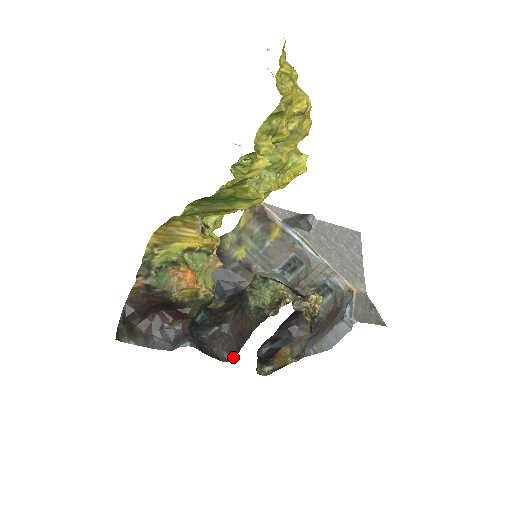
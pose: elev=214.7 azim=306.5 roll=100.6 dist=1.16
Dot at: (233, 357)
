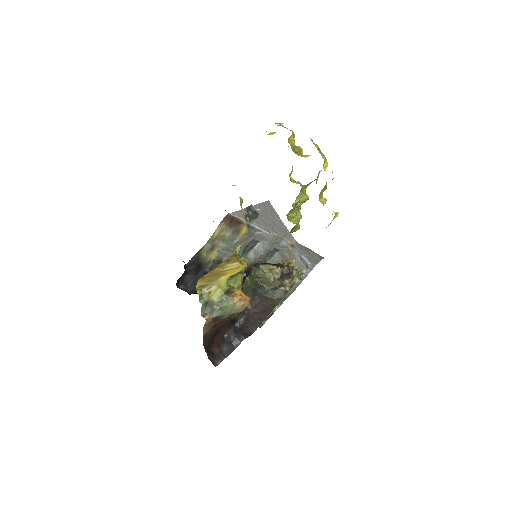
Dot at: (255, 328)
